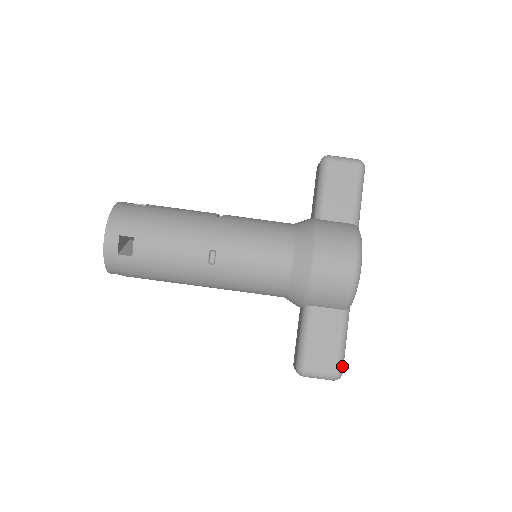
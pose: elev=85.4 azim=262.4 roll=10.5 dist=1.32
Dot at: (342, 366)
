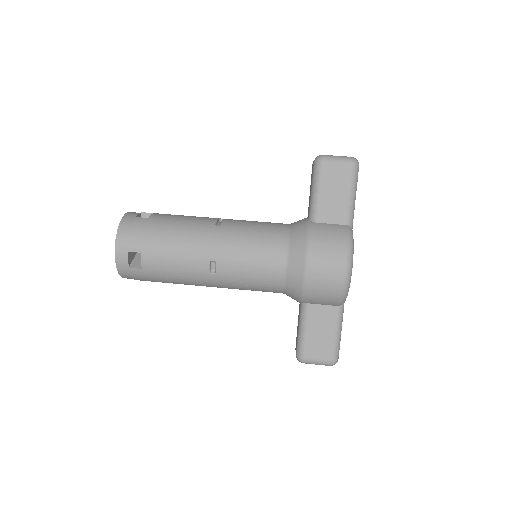
Dot at: (337, 354)
